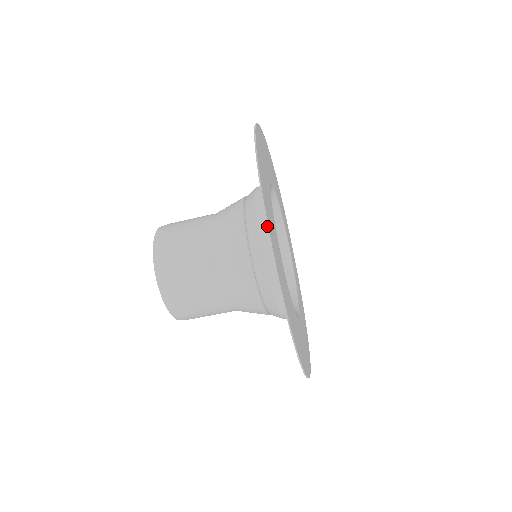
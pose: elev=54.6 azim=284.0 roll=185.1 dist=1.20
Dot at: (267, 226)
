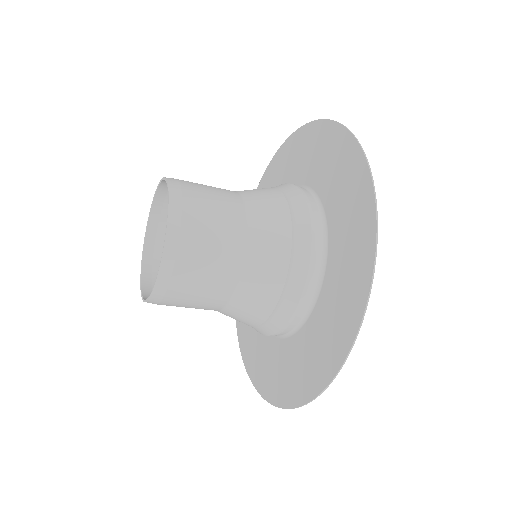
Dot at: (331, 382)
